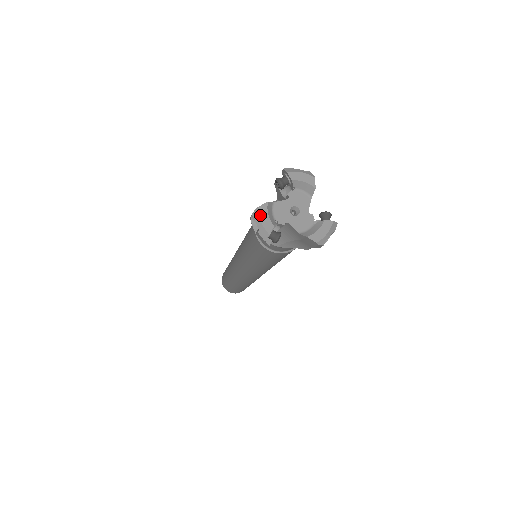
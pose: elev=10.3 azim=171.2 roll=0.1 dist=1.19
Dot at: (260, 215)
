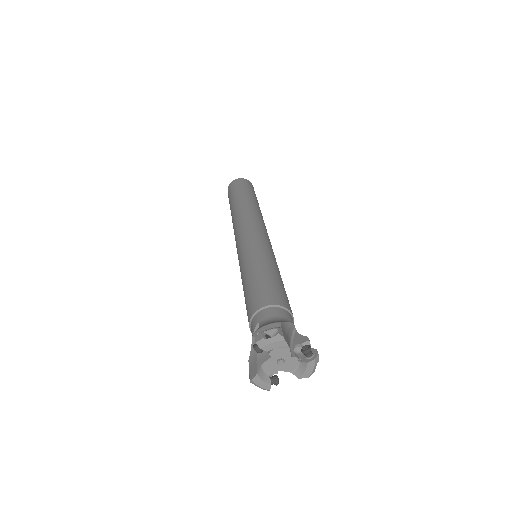
Dot at: (256, 384)
